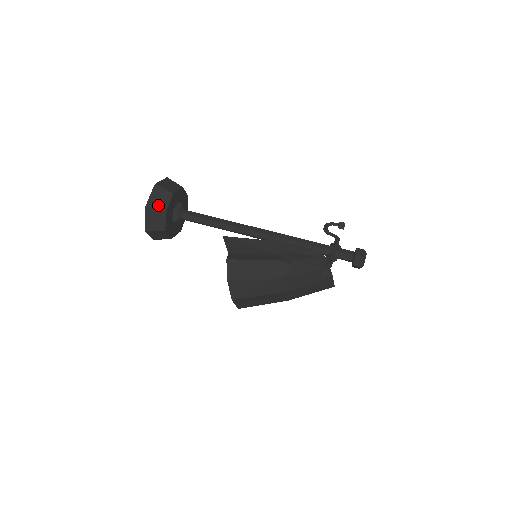
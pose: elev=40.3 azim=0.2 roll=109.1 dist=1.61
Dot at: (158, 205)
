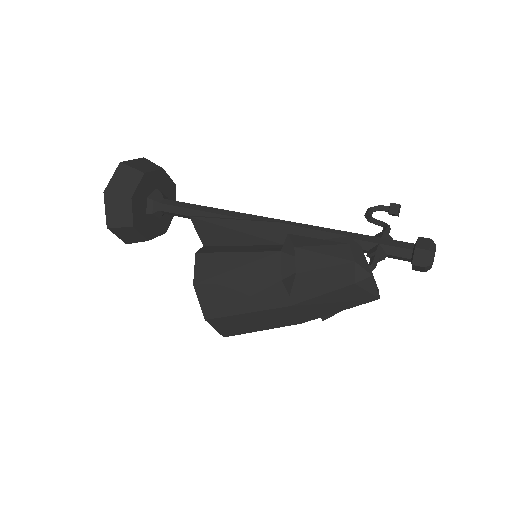
Dot at: (121, 189)
